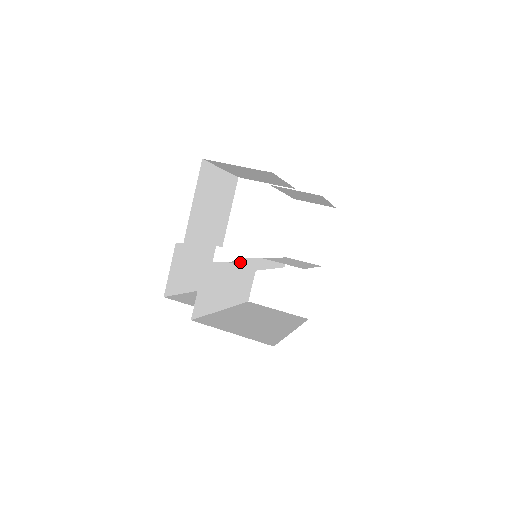
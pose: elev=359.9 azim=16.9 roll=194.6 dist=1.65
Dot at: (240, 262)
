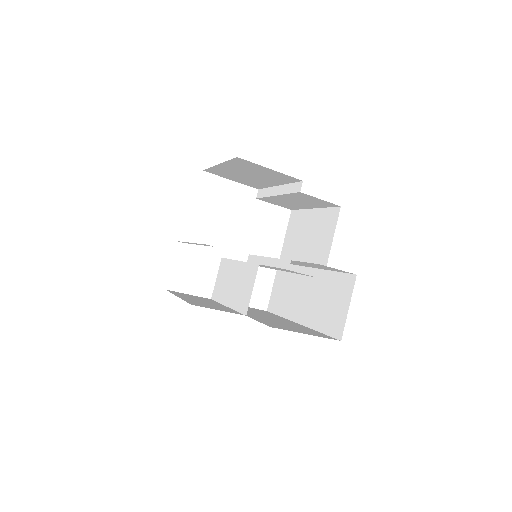
Dot at: occluded
